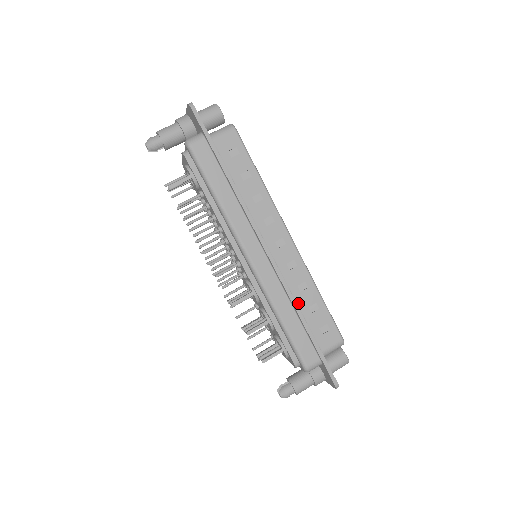
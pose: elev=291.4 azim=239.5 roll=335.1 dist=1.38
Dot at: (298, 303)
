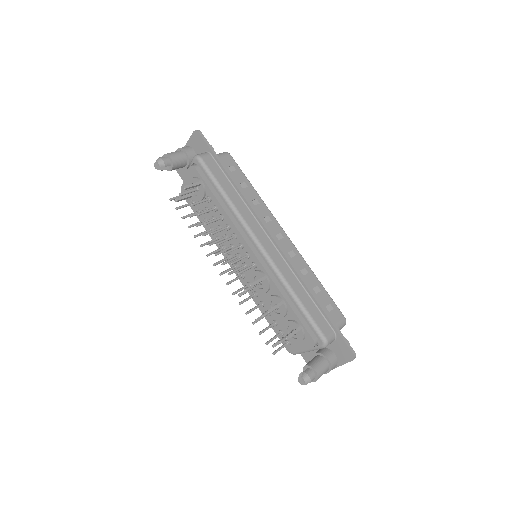
Dot at: occluded
